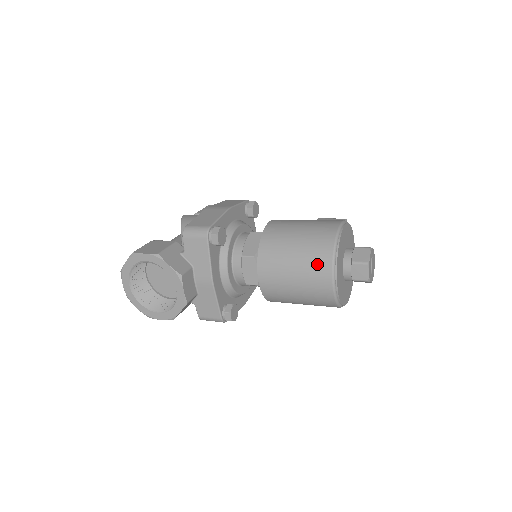
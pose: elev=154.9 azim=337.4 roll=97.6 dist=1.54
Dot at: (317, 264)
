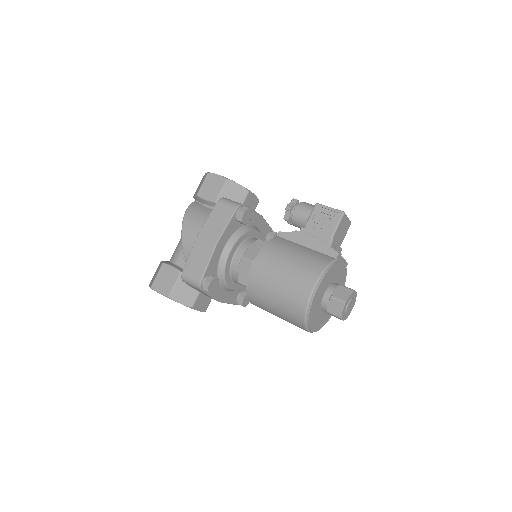
Dot at: (293, 321)
